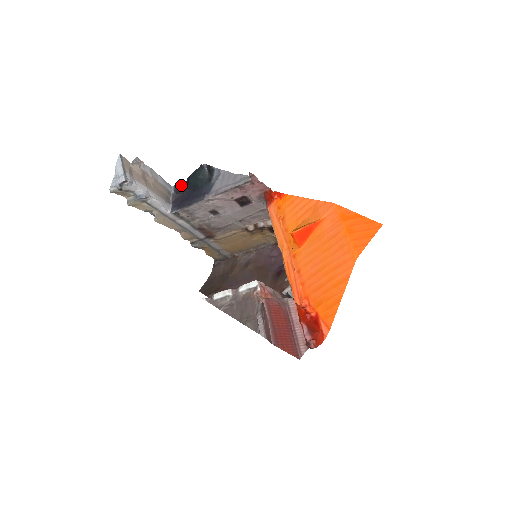
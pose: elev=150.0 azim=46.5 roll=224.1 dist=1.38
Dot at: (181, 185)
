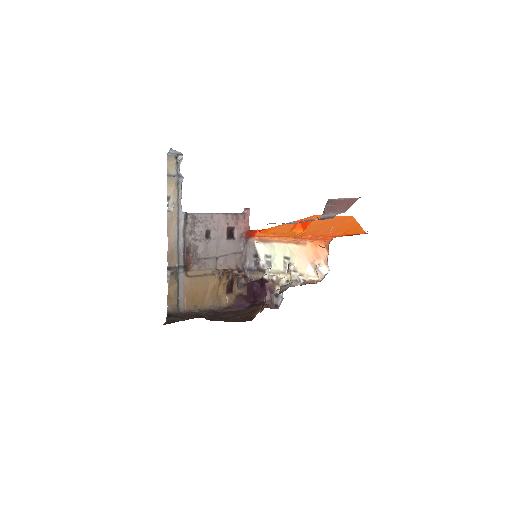
Dot at: occluded
